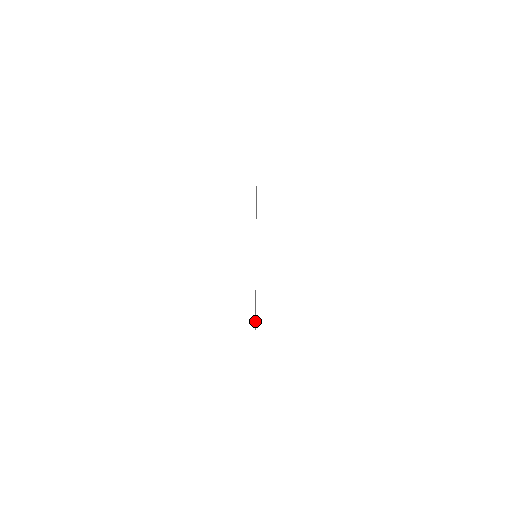
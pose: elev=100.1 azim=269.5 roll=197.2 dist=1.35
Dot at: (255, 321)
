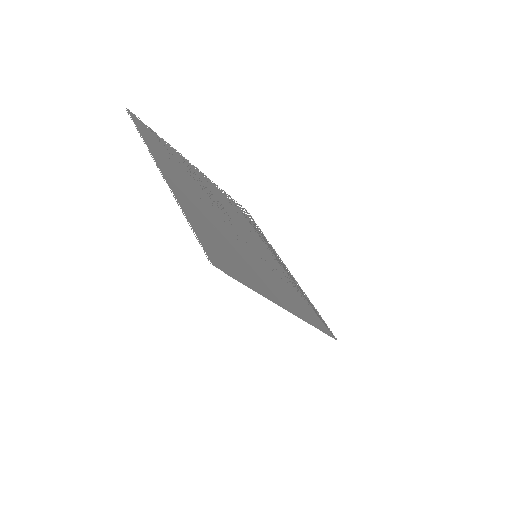
Dot at: (247, 228)
